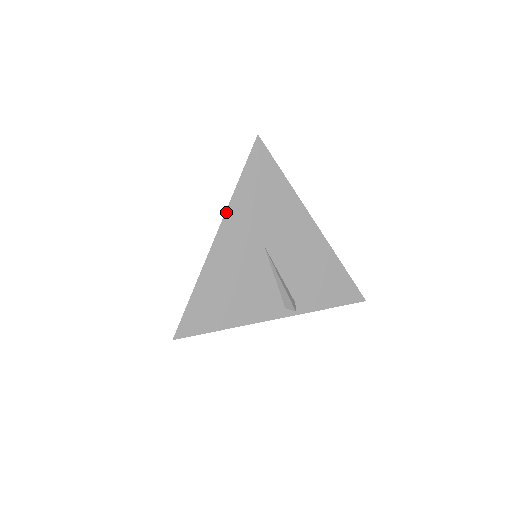
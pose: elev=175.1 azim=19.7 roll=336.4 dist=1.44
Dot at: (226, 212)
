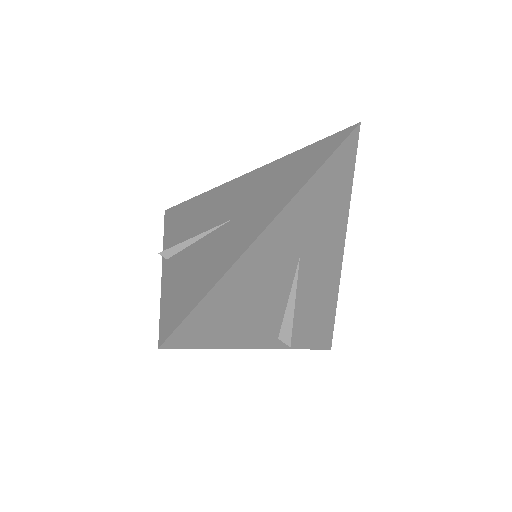
Dot at: (293, 198)
